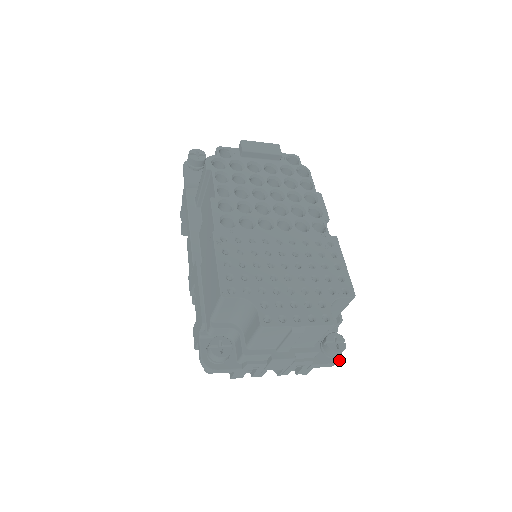
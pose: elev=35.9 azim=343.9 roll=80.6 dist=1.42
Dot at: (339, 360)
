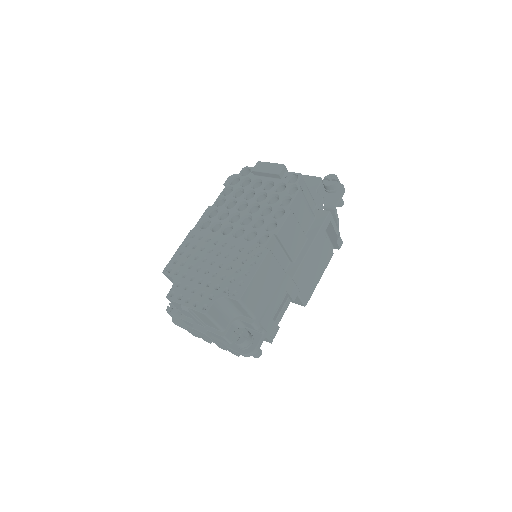
Dot at: (248, 353)
